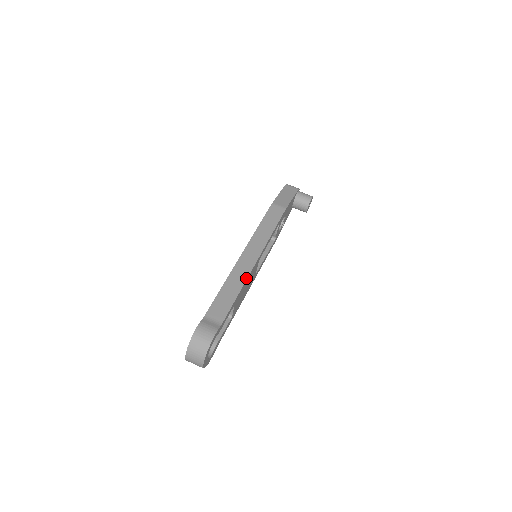
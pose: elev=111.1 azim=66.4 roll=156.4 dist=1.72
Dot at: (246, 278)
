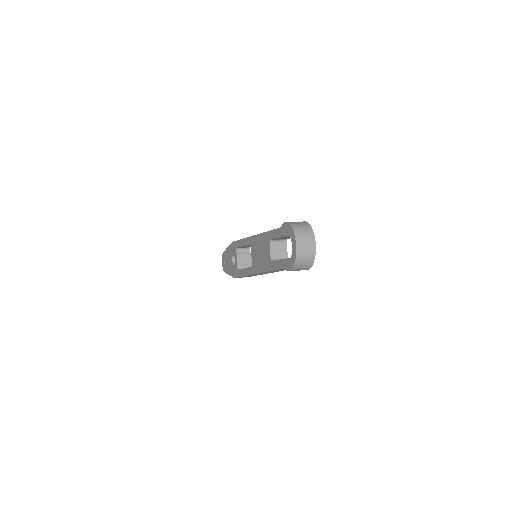
Dot at: occluded
